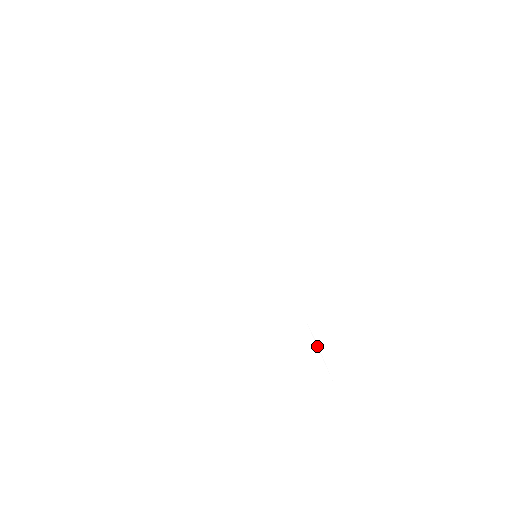
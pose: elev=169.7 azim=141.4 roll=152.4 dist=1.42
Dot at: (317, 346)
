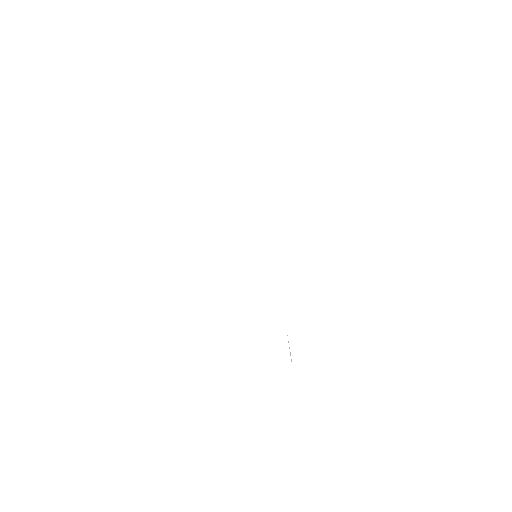
Dot at: (285, 329)
